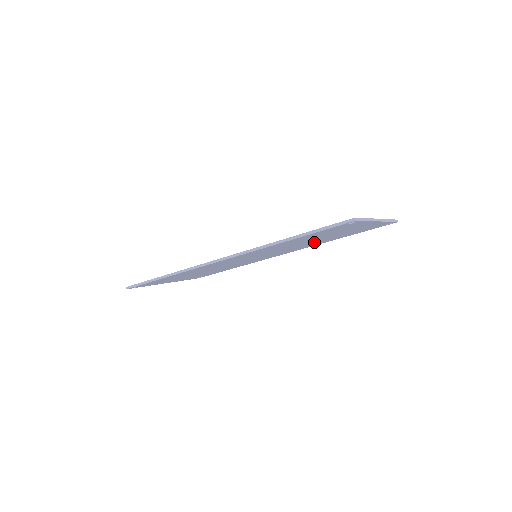
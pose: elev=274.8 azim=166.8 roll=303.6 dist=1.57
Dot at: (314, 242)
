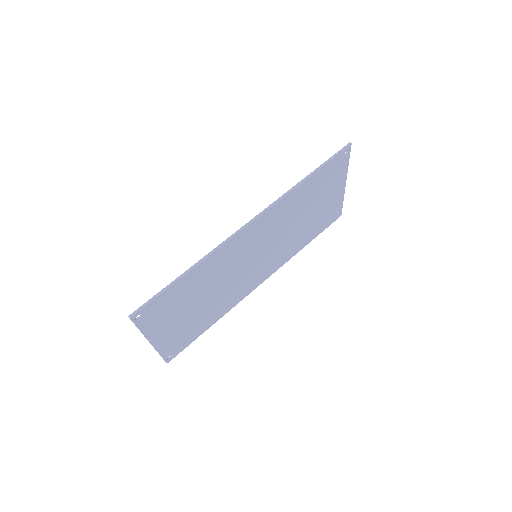
Dot at: (297, 235)
